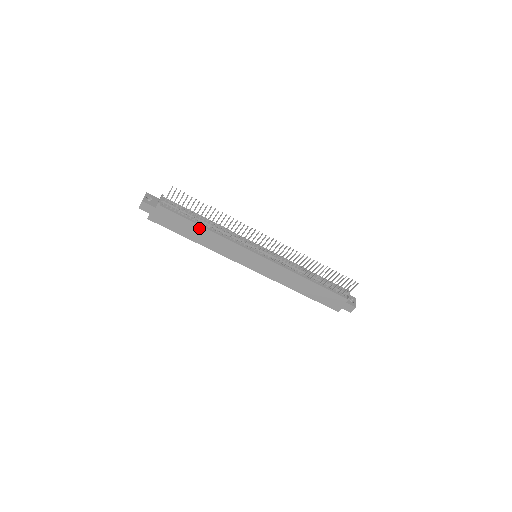
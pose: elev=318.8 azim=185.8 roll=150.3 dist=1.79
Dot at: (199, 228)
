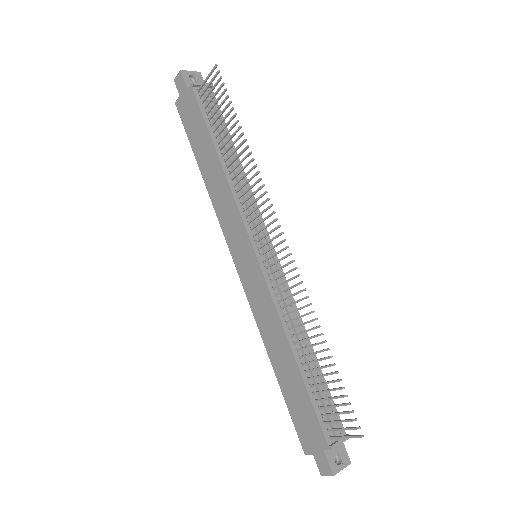
Dot at: (213, 153)
